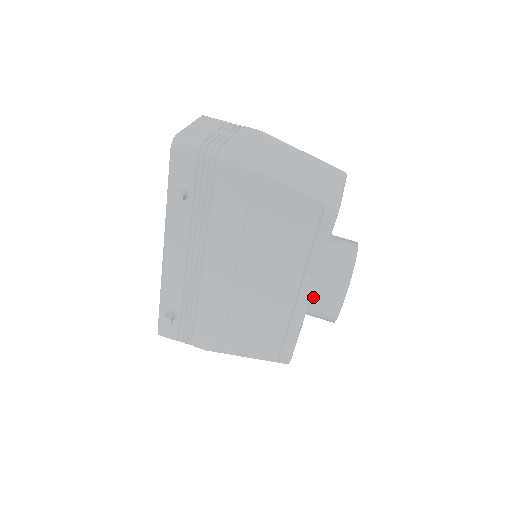
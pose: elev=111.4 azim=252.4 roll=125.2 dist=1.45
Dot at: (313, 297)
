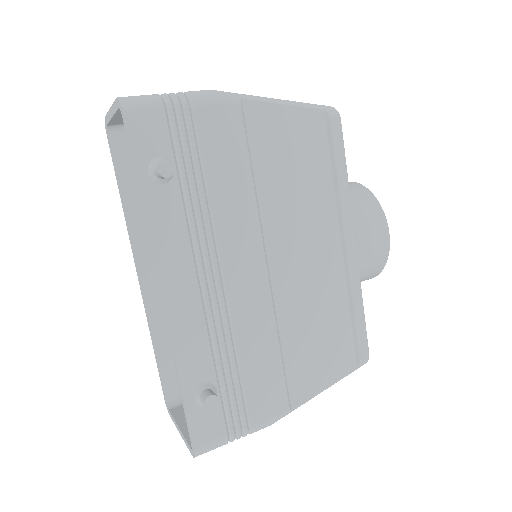
Dot at: (359, 239)
